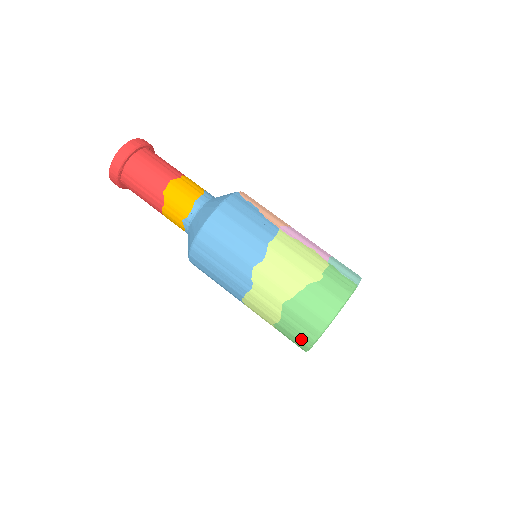
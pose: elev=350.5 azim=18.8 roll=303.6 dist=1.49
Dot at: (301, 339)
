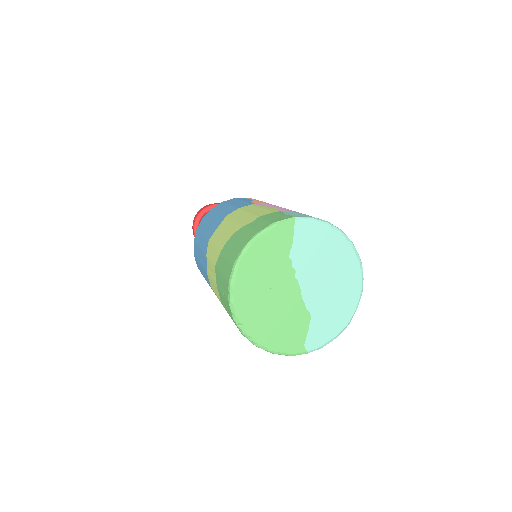
Dot at: (228, 310)
